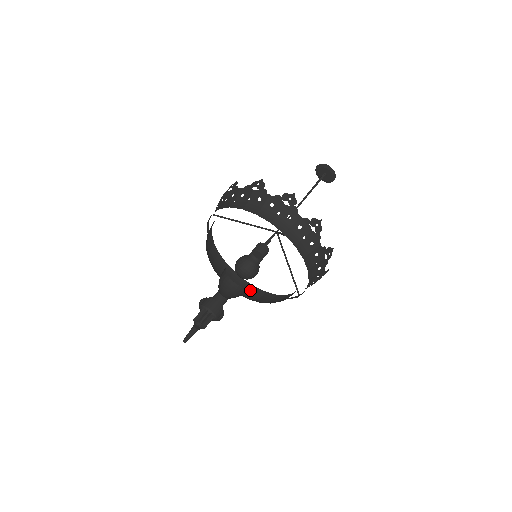
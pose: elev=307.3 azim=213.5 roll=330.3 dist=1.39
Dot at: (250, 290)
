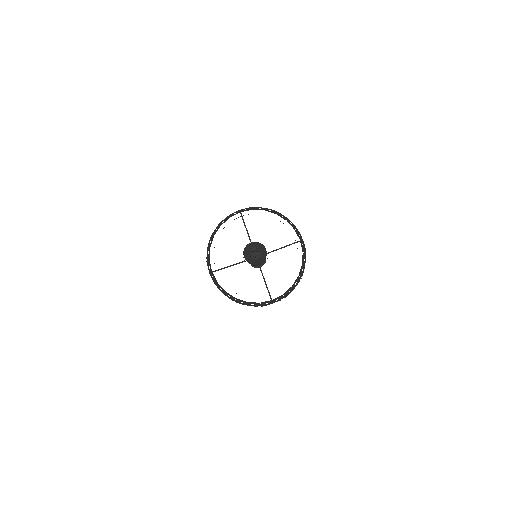
Dot at: occluded
